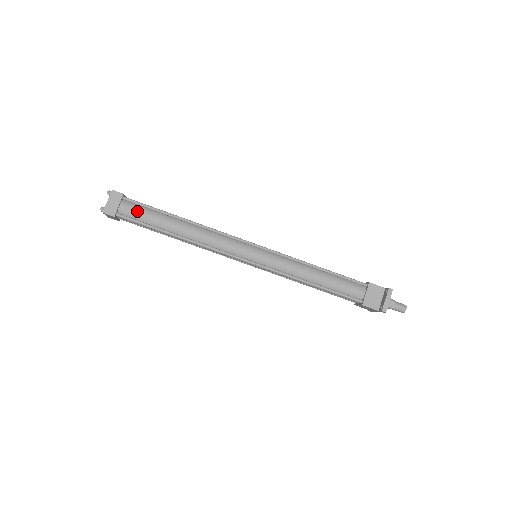
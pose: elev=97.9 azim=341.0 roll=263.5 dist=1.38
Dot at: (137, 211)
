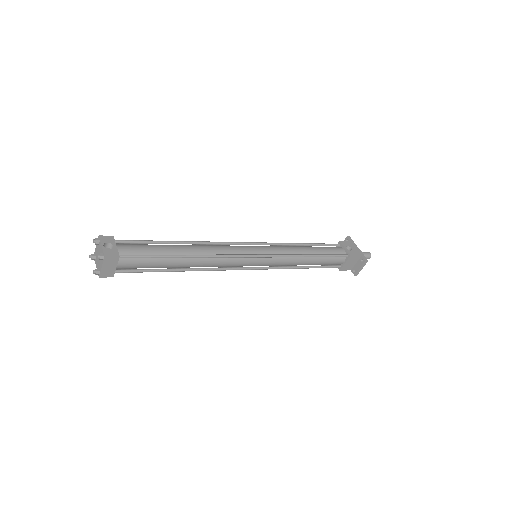
Dot at: (137, 264)
